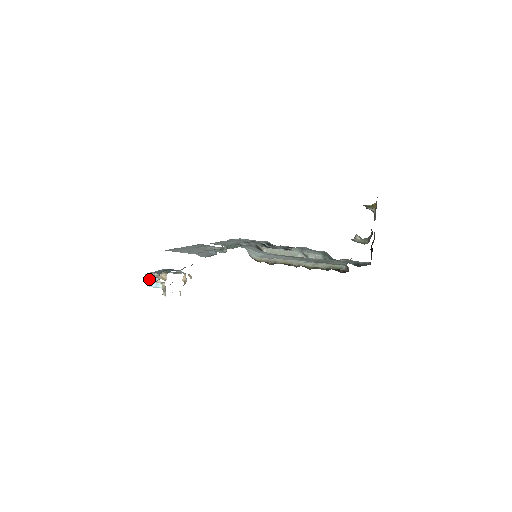
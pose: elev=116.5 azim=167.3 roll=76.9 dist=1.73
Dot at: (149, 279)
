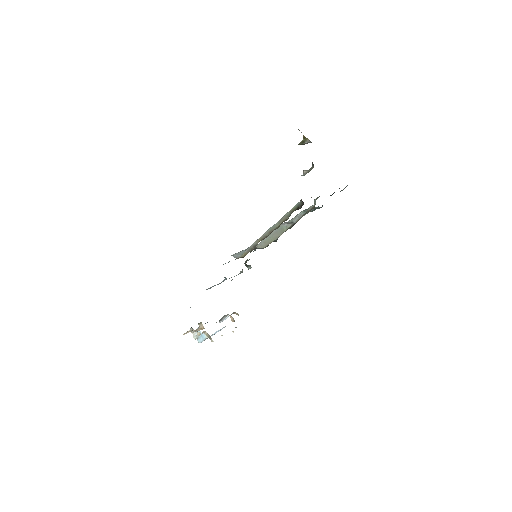
Dot at: (193, 337)
